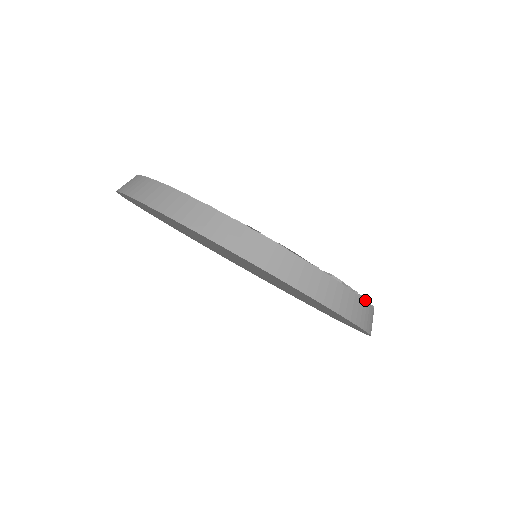
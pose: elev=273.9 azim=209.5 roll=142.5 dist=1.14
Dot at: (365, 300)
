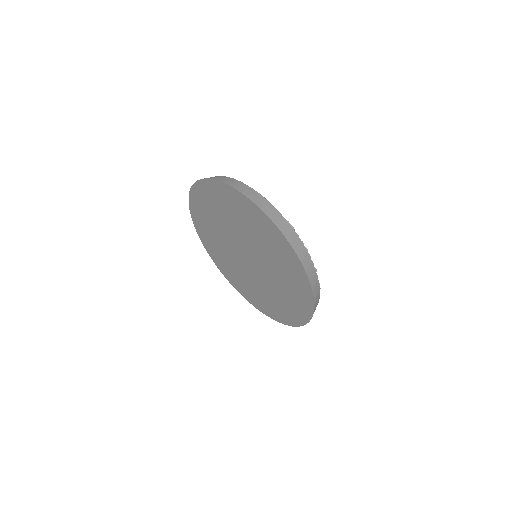
Dot at: (309, 254)
